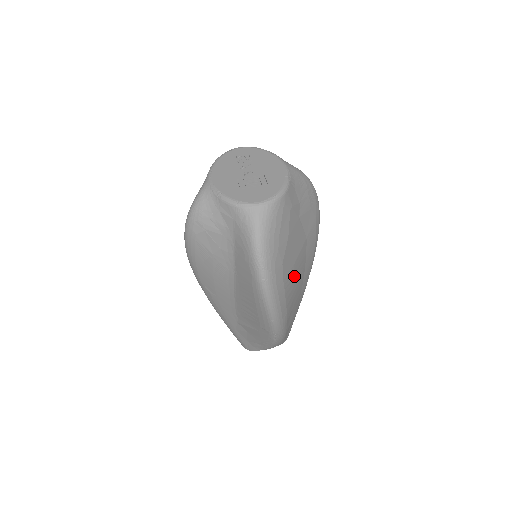
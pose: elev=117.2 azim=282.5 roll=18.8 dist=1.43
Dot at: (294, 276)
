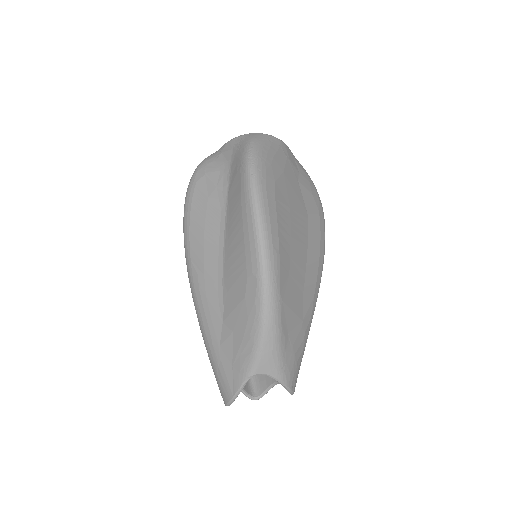
Dot at: (291, 224)
